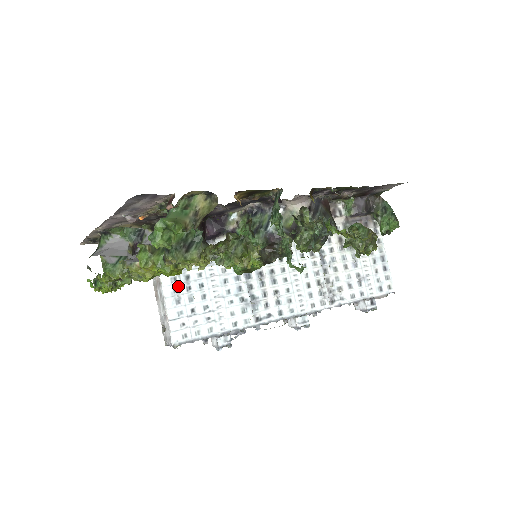
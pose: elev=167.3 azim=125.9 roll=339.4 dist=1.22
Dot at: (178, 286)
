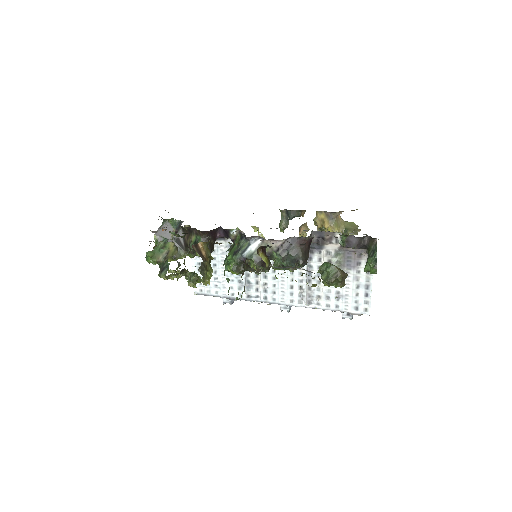
Dot at: (200, 261)
